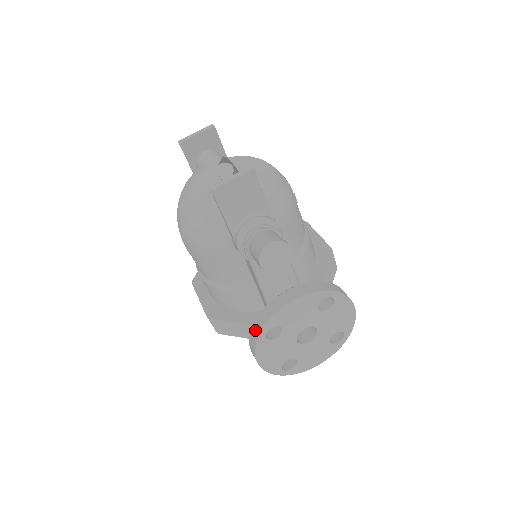
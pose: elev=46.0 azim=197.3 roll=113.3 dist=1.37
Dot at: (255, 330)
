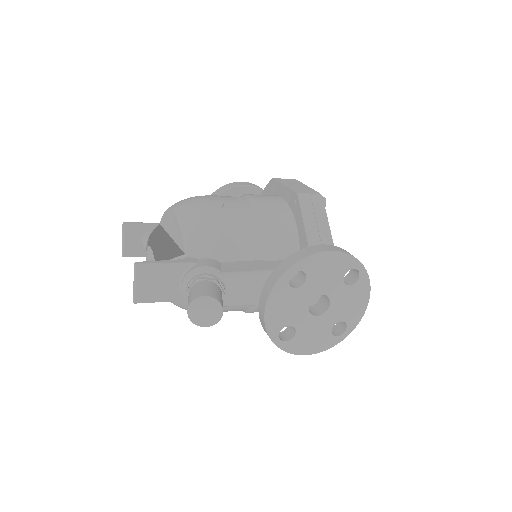
Dot at: occluded
